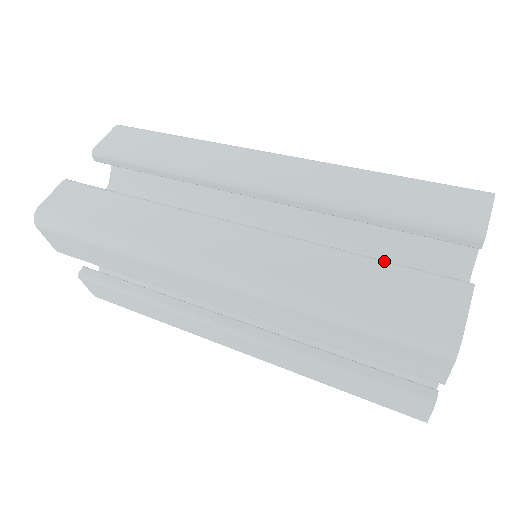
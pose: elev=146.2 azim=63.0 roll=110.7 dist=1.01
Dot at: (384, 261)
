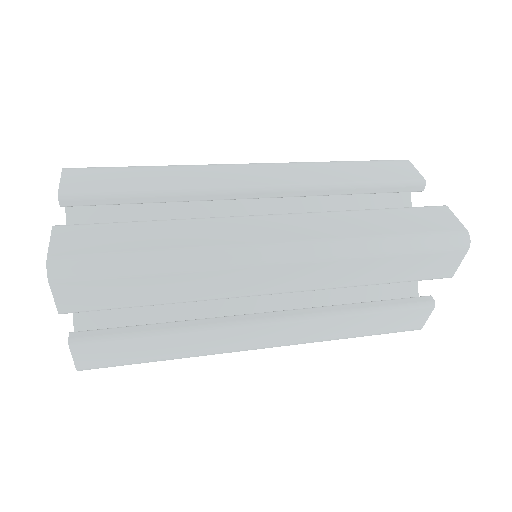
Dot at: (393, 208)
